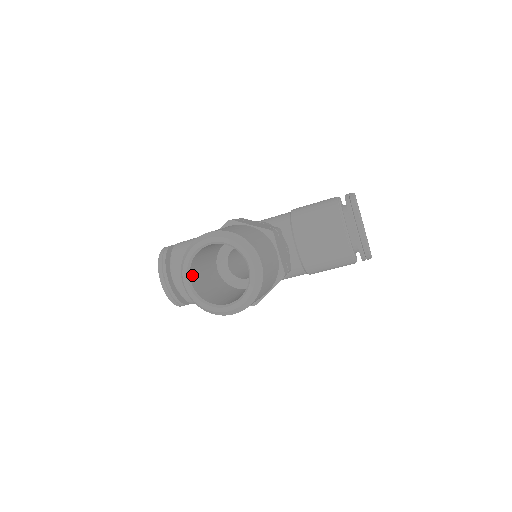
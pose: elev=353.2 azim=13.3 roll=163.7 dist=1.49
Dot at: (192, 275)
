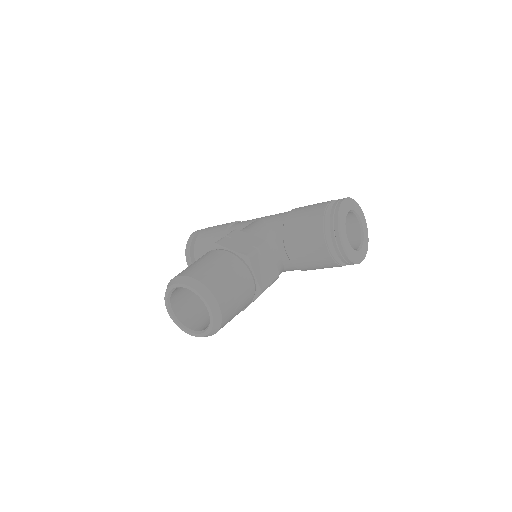
Dot at: (174, 304)
